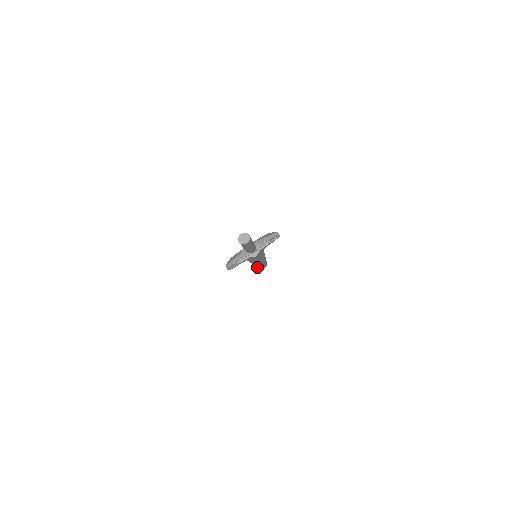
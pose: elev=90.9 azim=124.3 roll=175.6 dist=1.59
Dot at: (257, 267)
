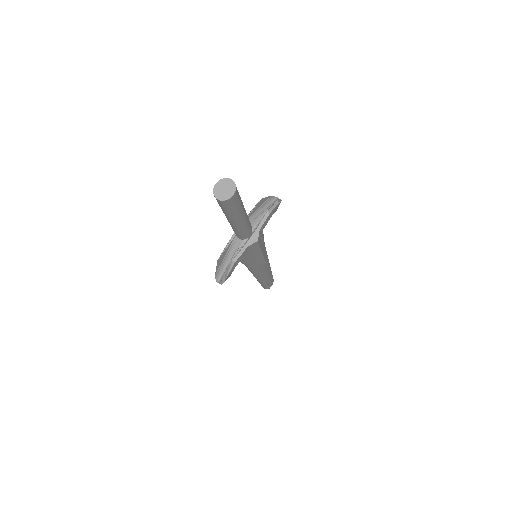
Dot at: (262, 285)
